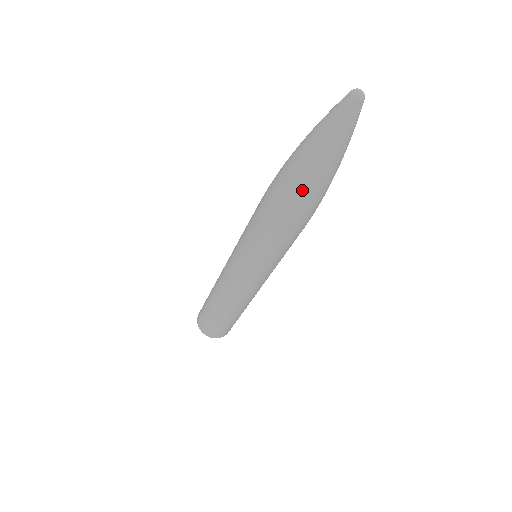
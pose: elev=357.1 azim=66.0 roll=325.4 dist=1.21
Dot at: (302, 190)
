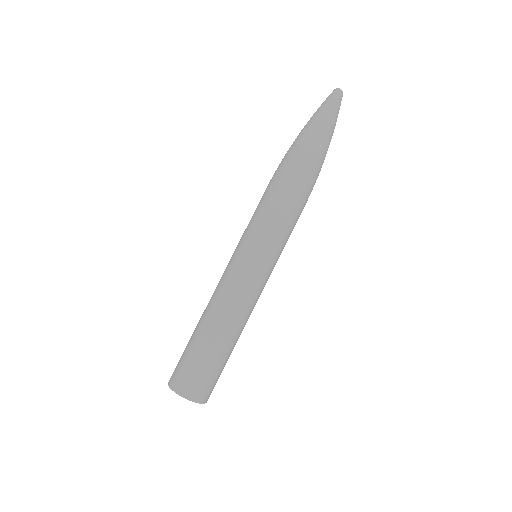
Dot at: (321, 157)
